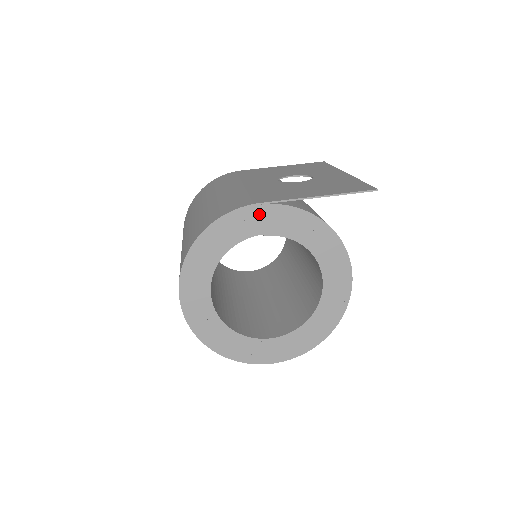
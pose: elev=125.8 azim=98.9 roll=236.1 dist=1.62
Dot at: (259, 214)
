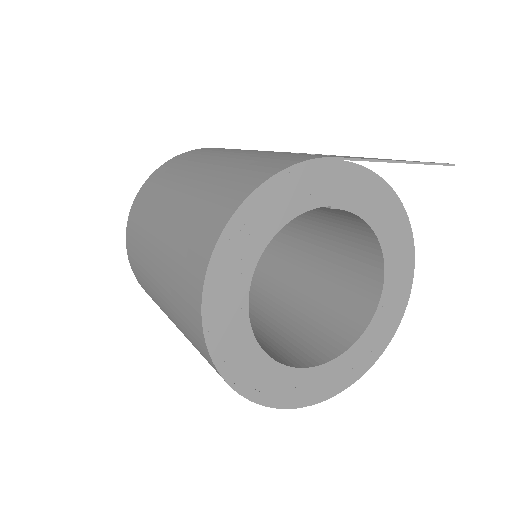
Dot at: (331, 174)
